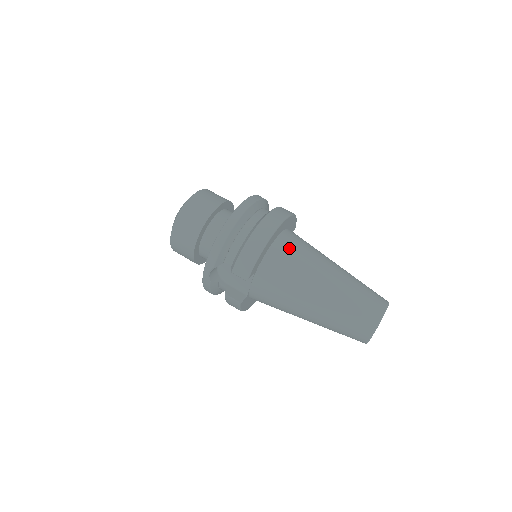
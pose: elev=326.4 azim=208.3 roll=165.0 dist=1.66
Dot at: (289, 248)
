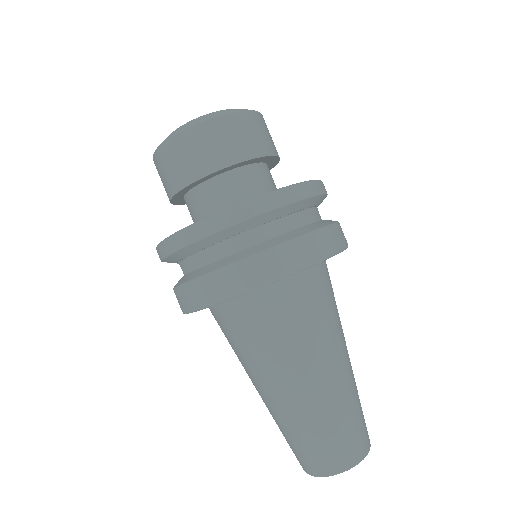
Dot at: (265, 314)
